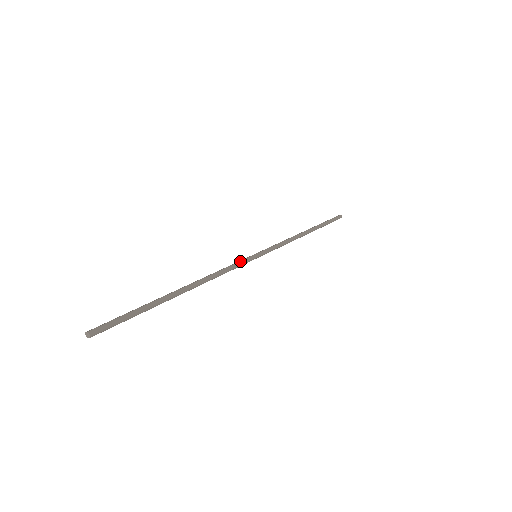
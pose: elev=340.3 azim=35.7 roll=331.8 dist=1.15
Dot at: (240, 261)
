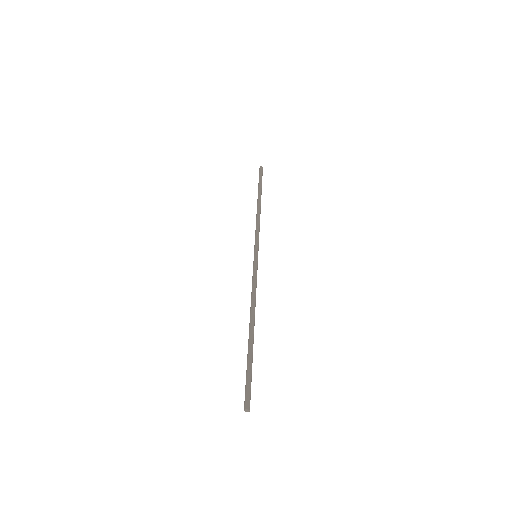
Dot at: occluded
